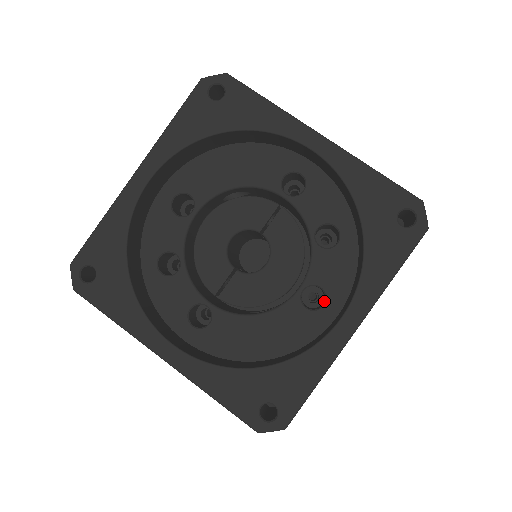
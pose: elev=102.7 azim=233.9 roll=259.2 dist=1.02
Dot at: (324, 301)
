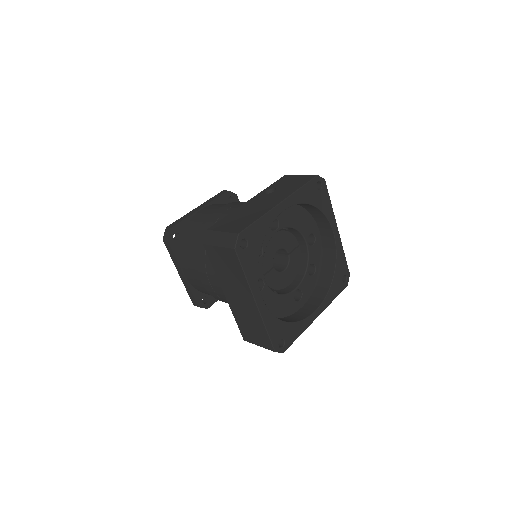
Dot at: (299, 298)
